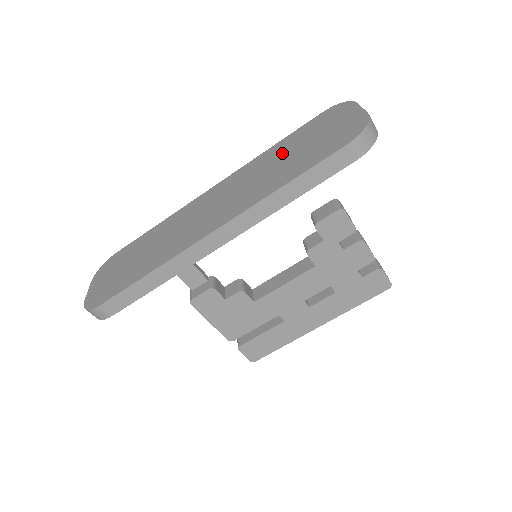
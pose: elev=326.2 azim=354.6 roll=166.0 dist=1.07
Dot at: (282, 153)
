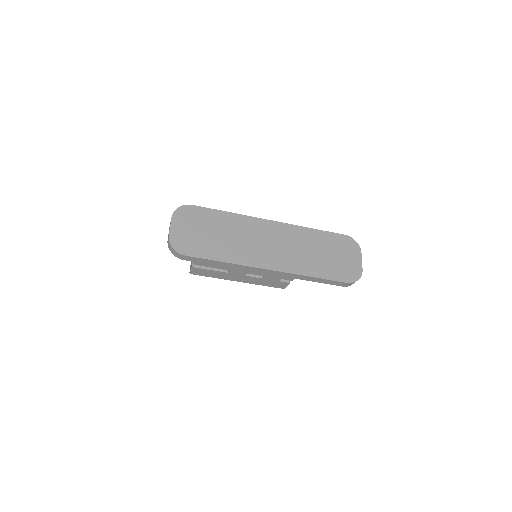
Dot at: (318, 245)
